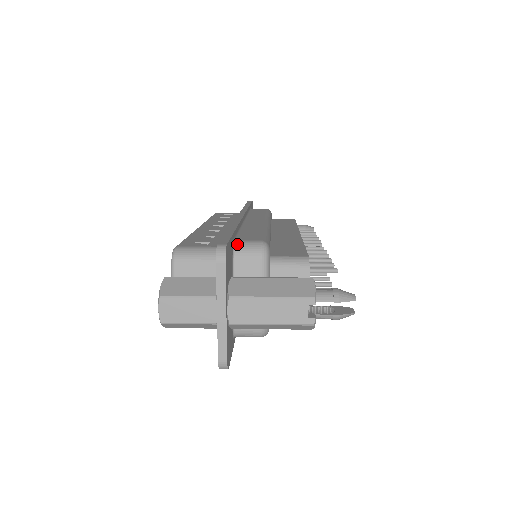
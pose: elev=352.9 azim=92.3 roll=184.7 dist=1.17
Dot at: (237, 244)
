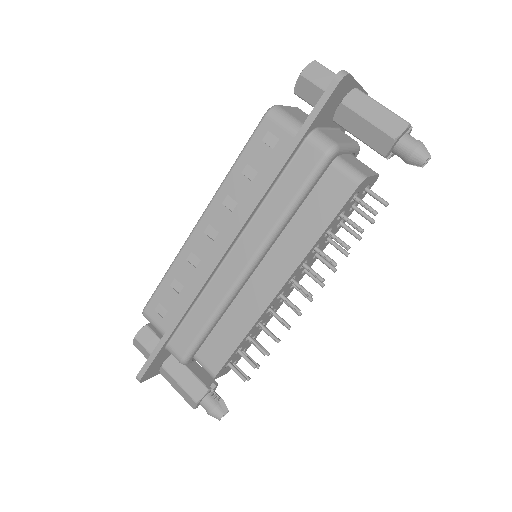
Dot at: (168, 349)
